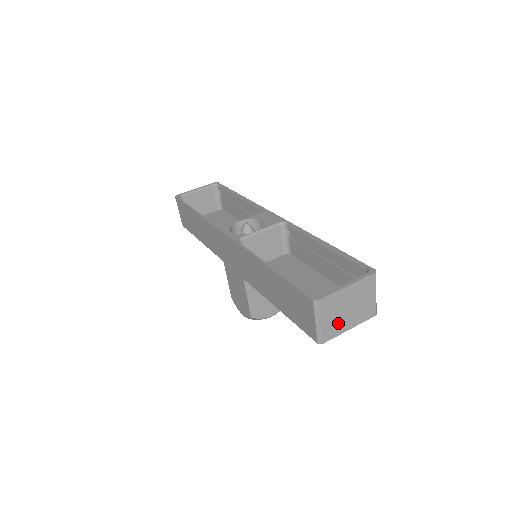
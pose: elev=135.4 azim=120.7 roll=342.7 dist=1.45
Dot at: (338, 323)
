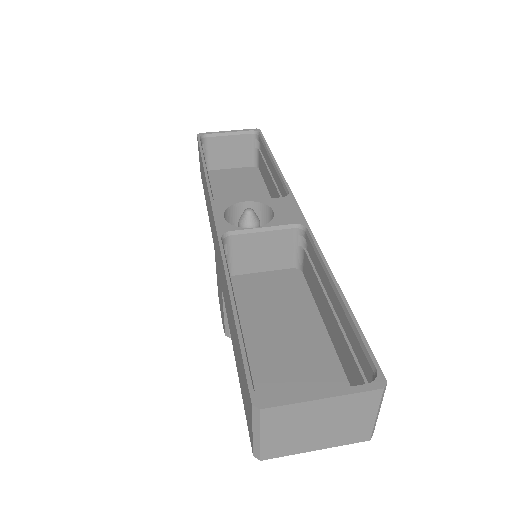
Dot at: (294, 441)
